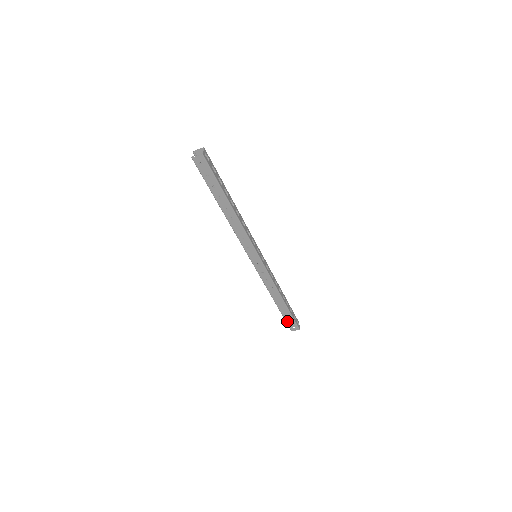
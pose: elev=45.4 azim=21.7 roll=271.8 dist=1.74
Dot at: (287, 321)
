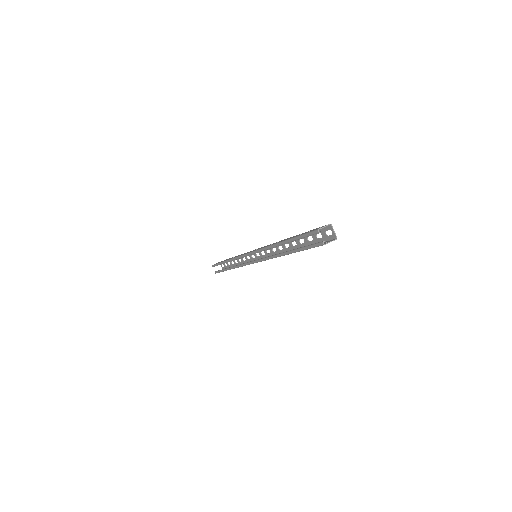
Dot at: occluded
